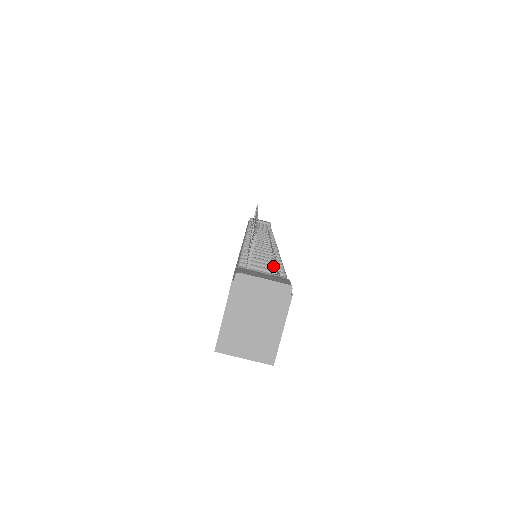
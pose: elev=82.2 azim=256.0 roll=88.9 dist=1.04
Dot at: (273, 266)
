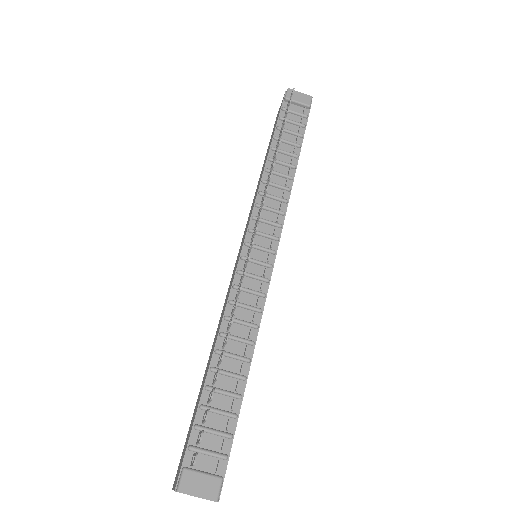
Dot at: (227, 415)
